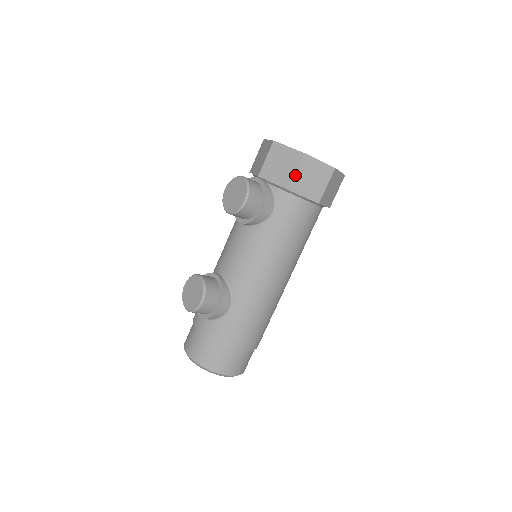
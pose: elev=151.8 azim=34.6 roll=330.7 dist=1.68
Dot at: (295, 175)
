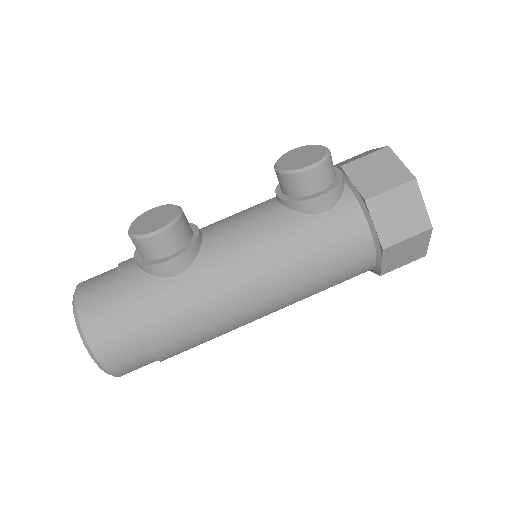
Dot at: (386, 192)
